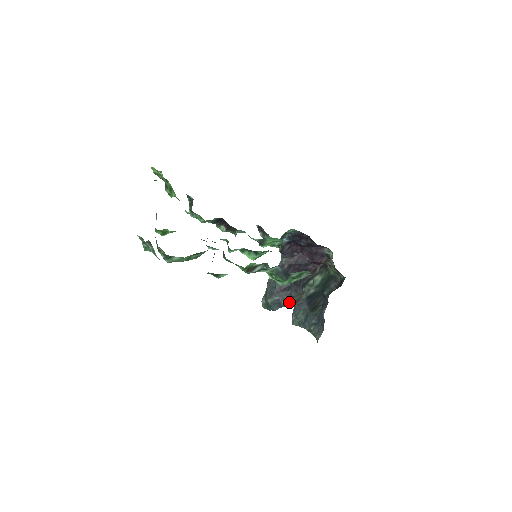
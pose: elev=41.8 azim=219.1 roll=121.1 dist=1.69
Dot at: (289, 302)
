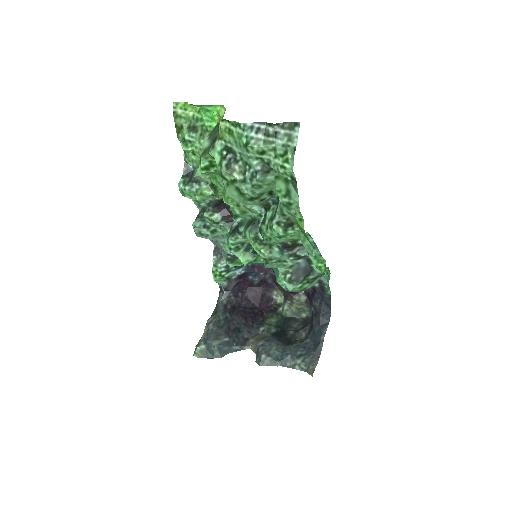
Dot at: (244, 344)
